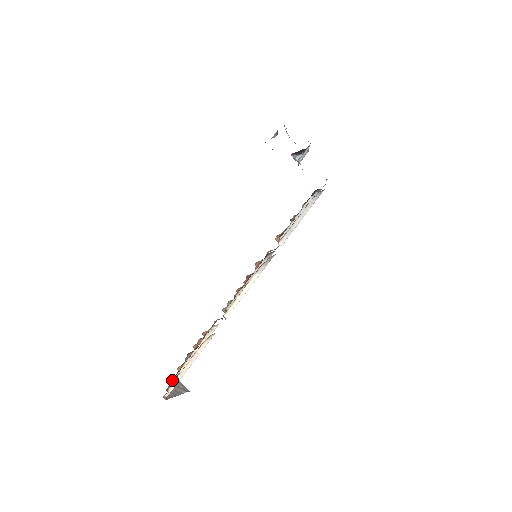
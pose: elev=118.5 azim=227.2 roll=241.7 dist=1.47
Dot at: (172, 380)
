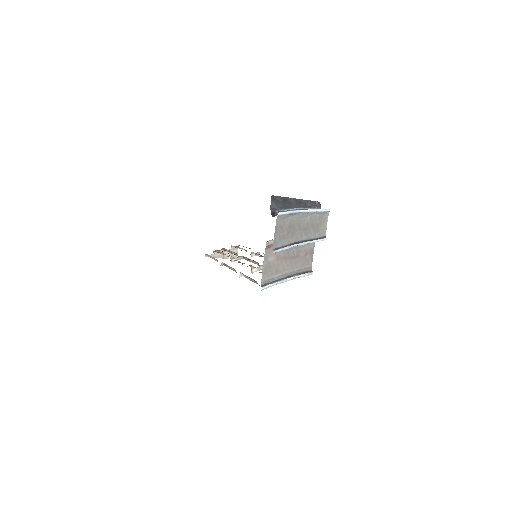
Dot at: (222, 249)
